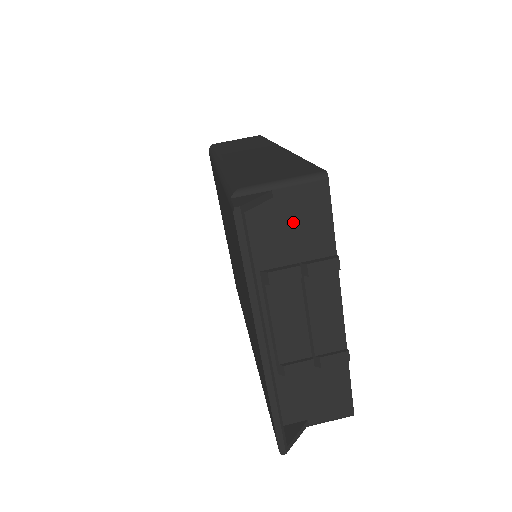
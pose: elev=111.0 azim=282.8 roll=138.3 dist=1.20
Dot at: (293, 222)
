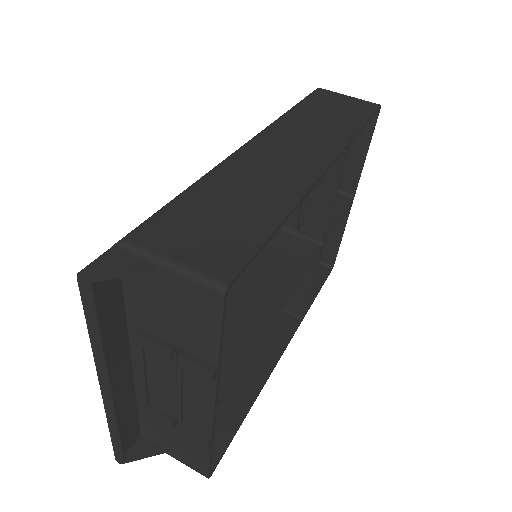
Dot at: (176, 309)
